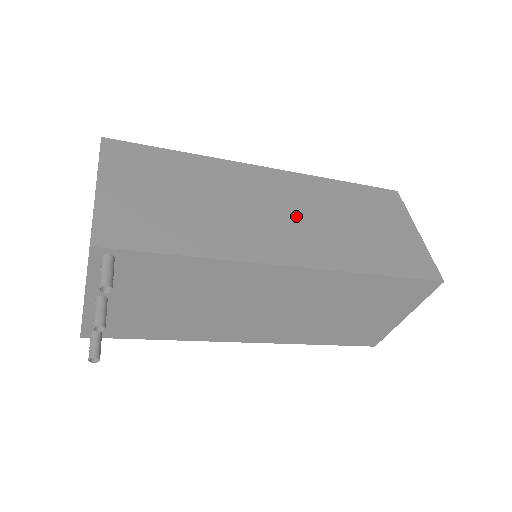
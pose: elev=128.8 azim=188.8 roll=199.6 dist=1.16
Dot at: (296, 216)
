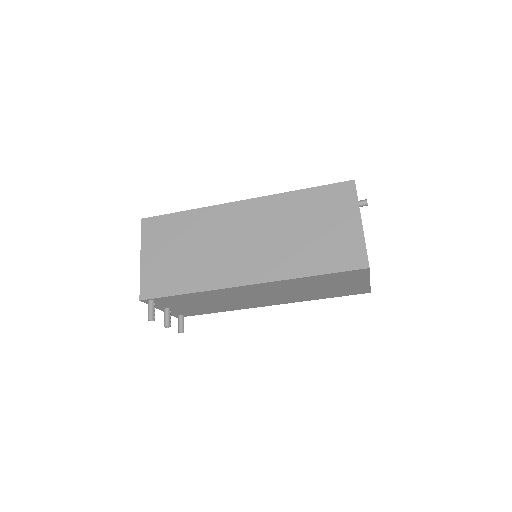
Dot at: (256, 241)
